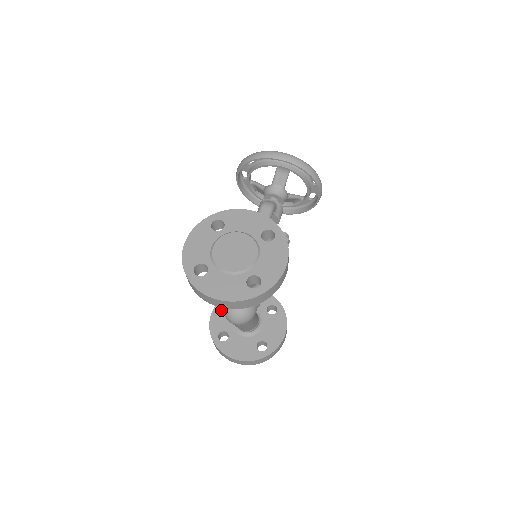
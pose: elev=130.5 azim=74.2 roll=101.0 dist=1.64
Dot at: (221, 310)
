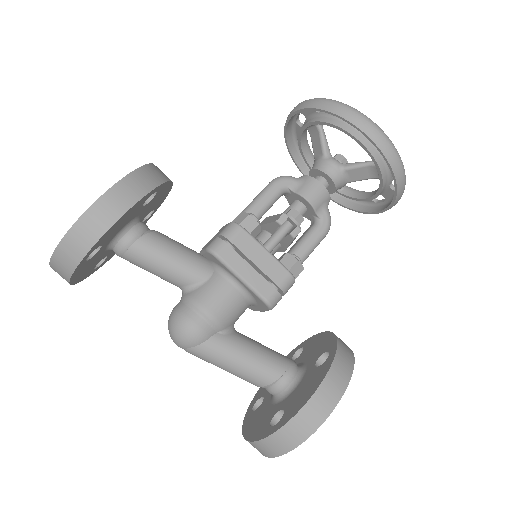
Dot at: occluded
